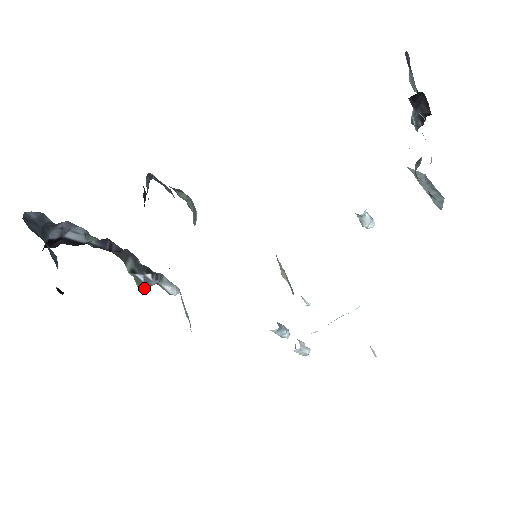
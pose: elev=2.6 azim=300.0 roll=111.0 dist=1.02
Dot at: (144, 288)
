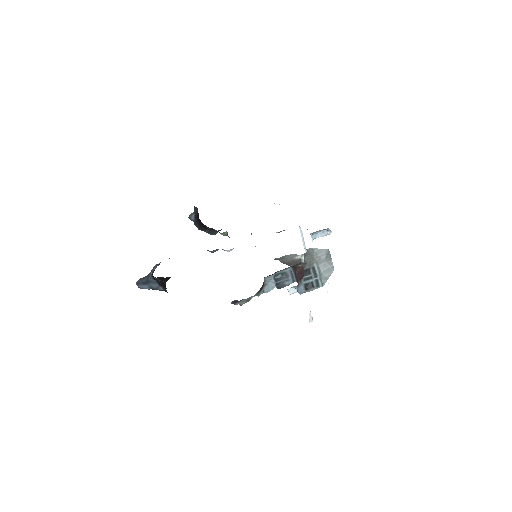
Dot at: (213, 252)
